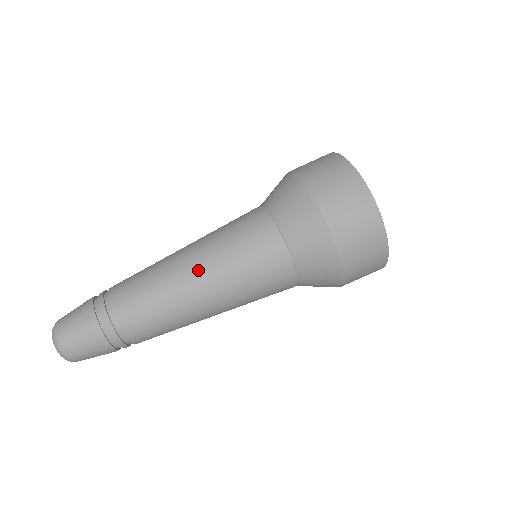
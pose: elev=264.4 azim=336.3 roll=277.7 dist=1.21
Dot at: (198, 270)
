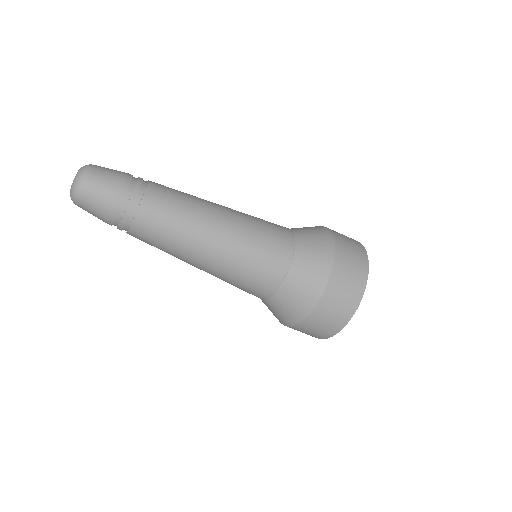
Dot at: (224, 225)
